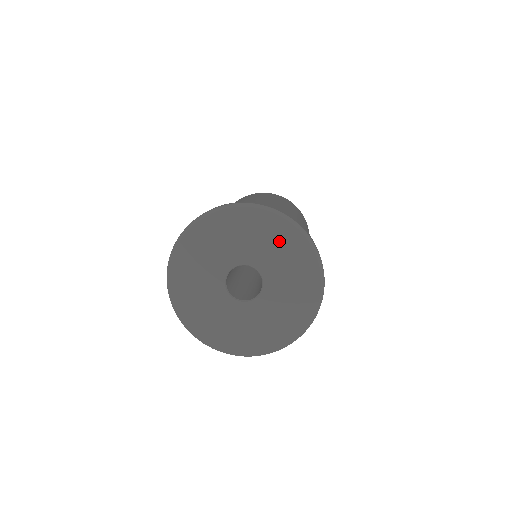
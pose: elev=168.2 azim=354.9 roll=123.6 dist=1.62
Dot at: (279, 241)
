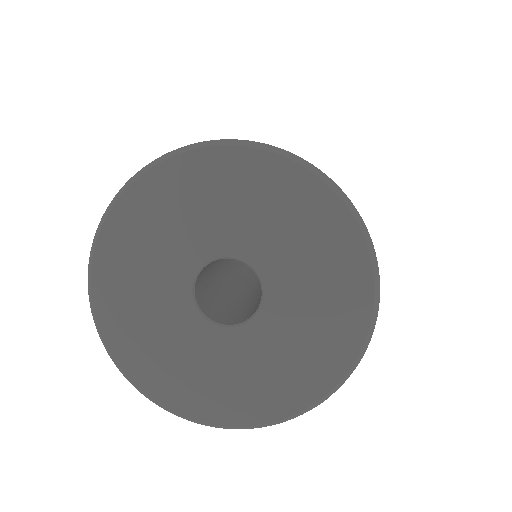
Dot at: (320, 243)
